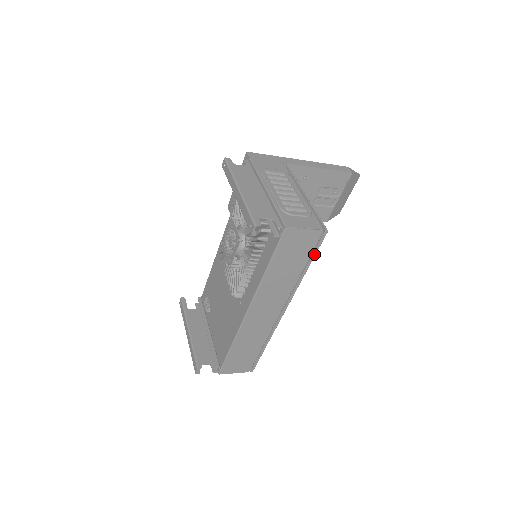
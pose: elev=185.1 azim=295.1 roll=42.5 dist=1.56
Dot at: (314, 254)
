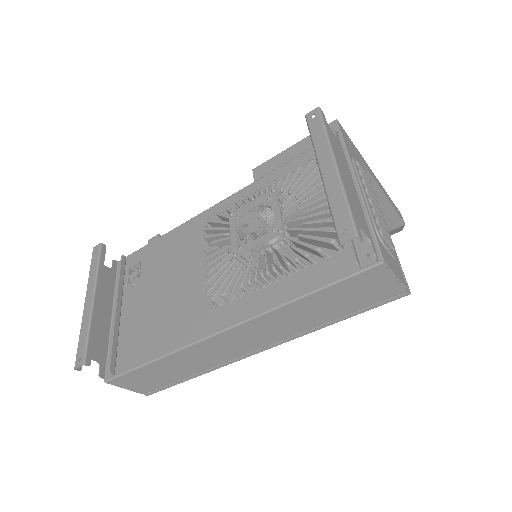
Dot at: (365, 310)
